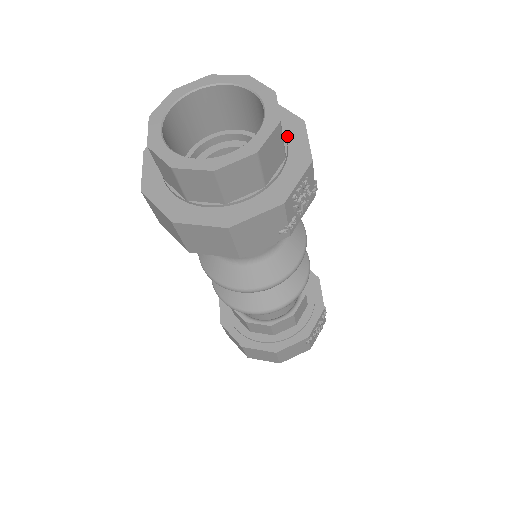
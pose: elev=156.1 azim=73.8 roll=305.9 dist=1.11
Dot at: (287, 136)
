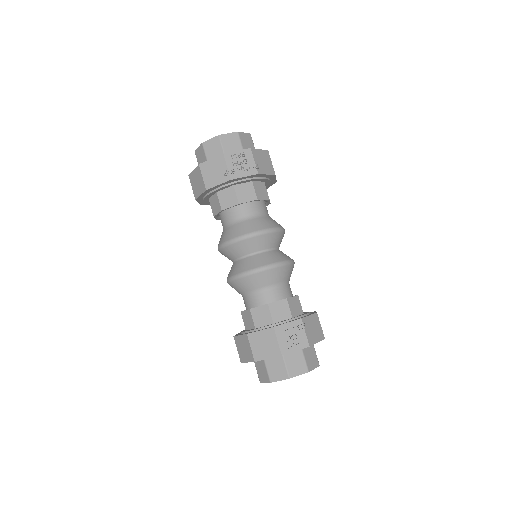
Dot at: occluded
